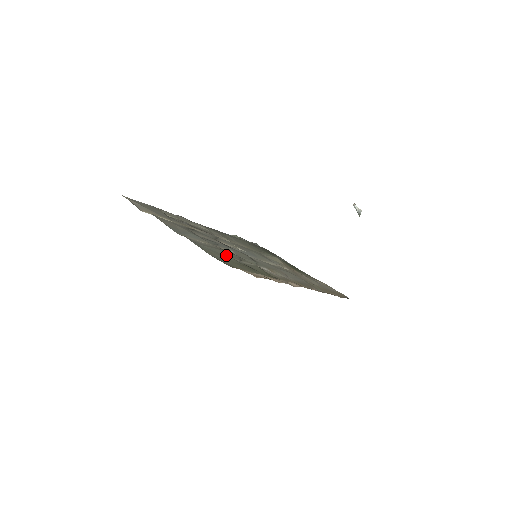
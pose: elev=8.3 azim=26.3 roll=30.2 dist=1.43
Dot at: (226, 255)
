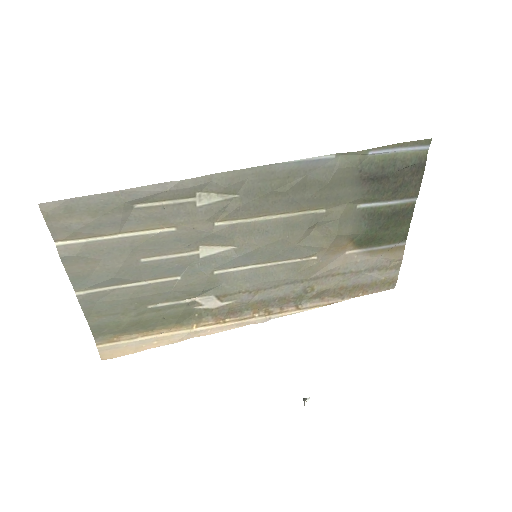
Dot at: (129, 309)
